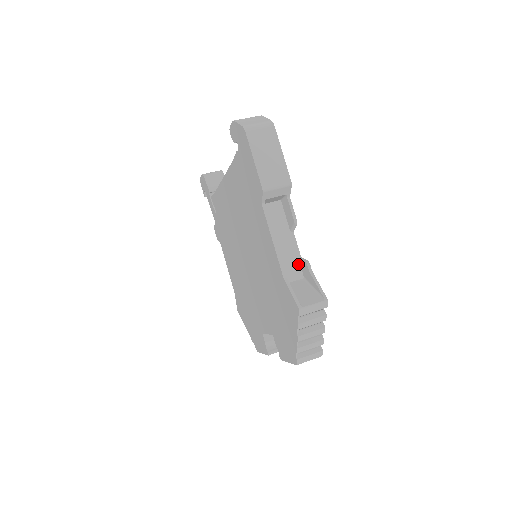
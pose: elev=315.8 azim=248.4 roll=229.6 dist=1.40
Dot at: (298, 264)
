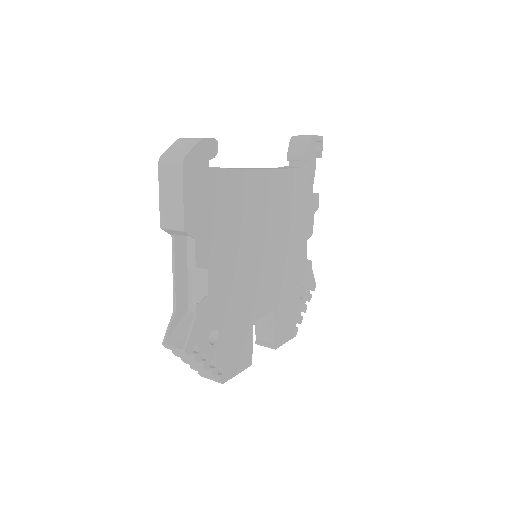
Dot at: (204, 300)
